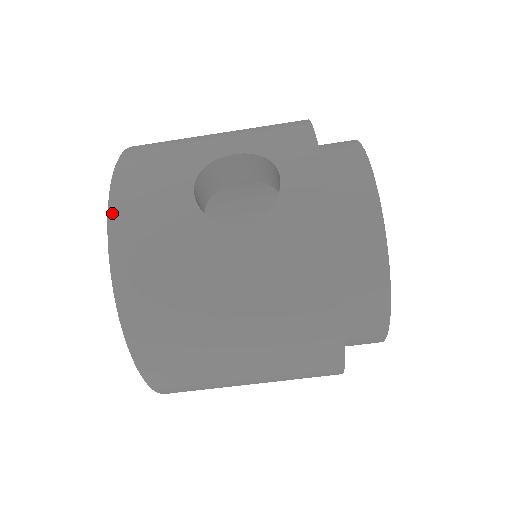
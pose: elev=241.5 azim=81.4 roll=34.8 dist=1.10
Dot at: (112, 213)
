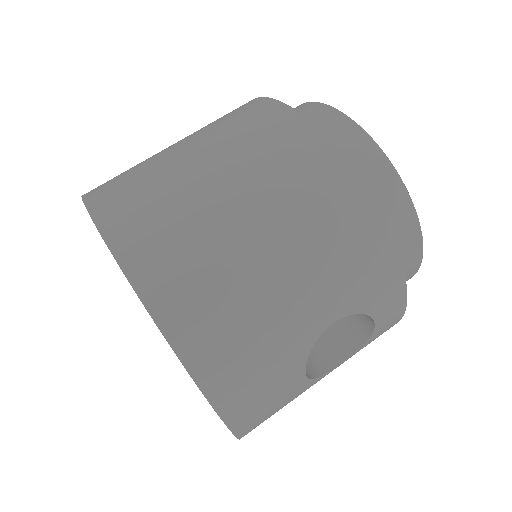
Dot at: occluded
